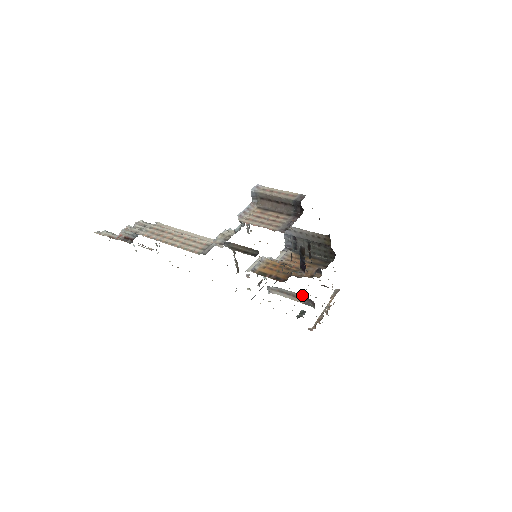
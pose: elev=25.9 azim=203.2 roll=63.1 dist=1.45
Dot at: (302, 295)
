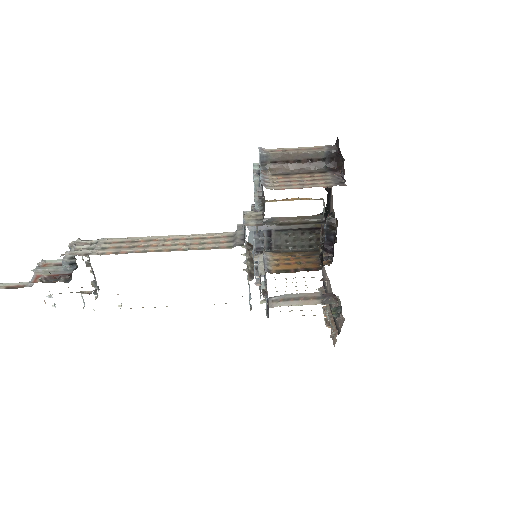
Dot at: (319, 292)
